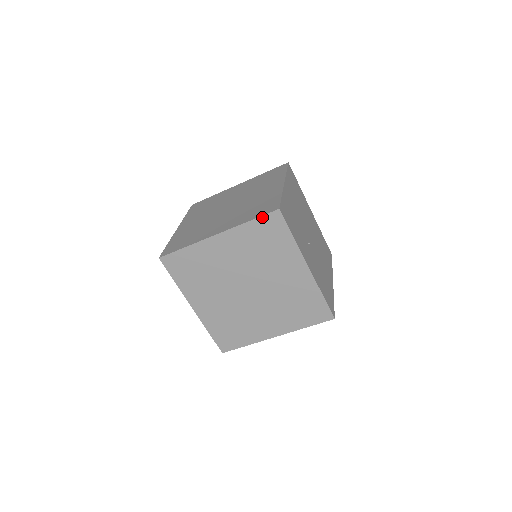
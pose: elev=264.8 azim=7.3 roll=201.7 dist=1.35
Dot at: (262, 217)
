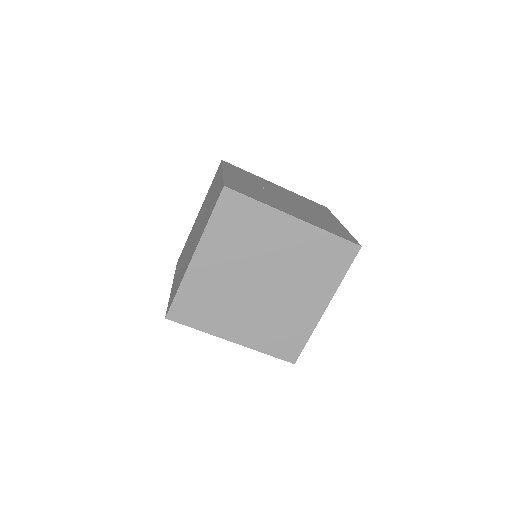
Dot at: (215, 175)
